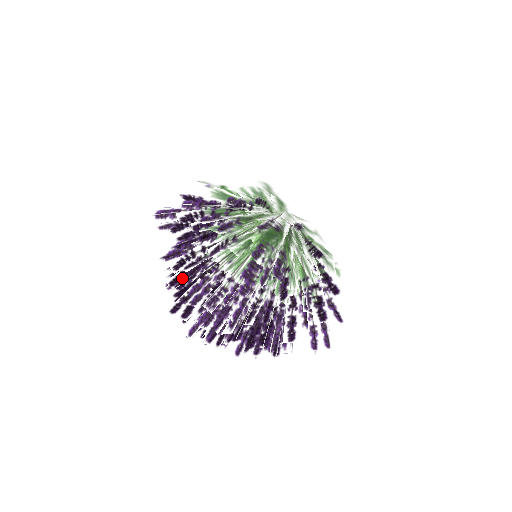
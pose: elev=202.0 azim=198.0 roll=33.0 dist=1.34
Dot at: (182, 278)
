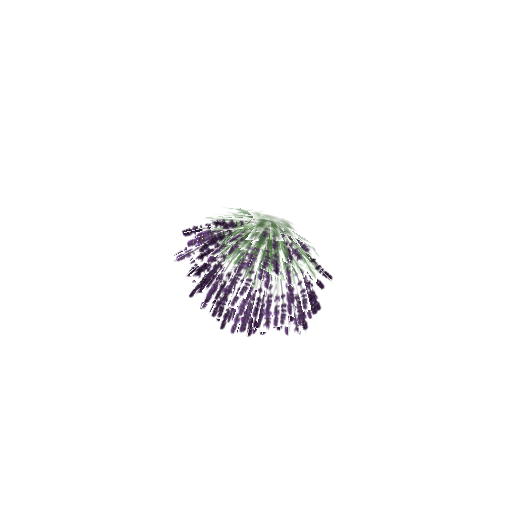
Dot at: occluded
